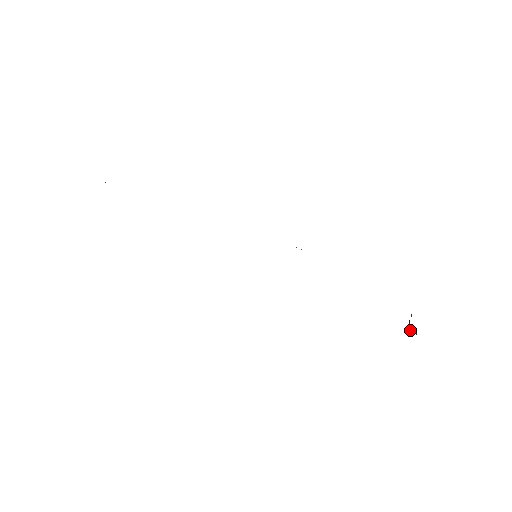
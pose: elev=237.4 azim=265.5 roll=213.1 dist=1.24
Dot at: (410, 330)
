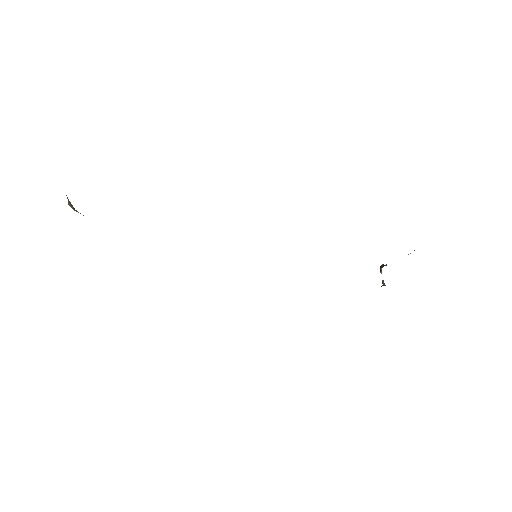
Dot at: (381, 271)
